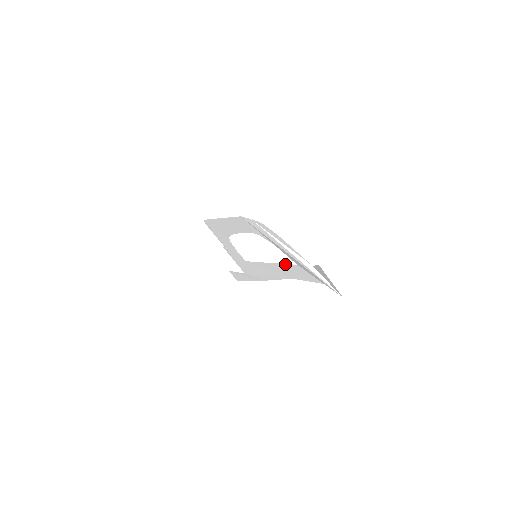
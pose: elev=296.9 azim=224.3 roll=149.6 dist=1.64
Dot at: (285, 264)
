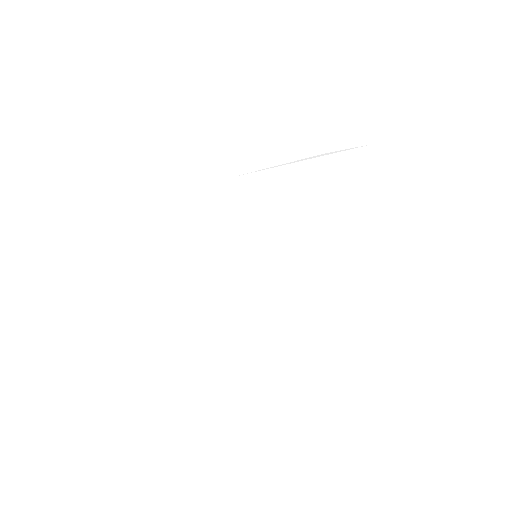
Dot at: (294, 208)
